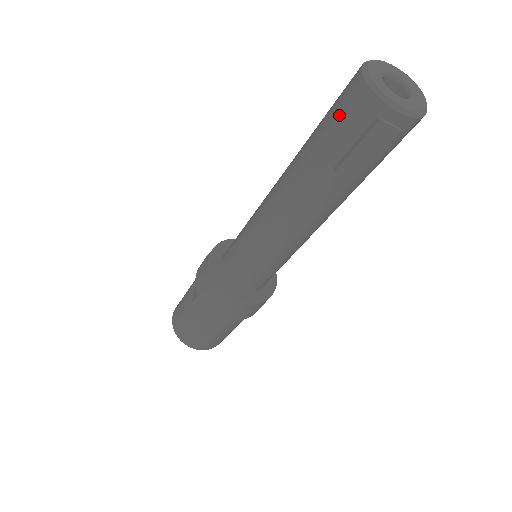
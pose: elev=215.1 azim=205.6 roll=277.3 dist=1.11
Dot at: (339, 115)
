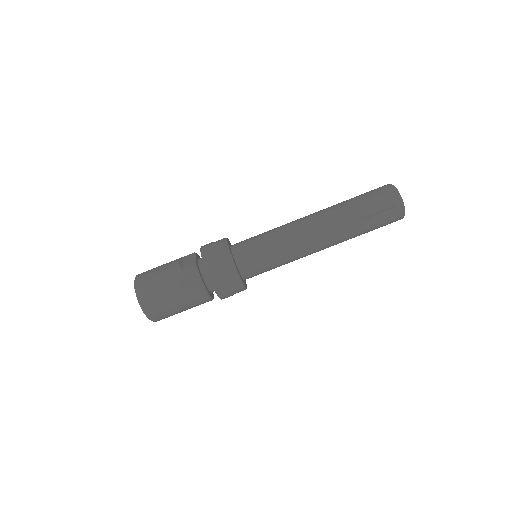
Dot at: (376, 196)
